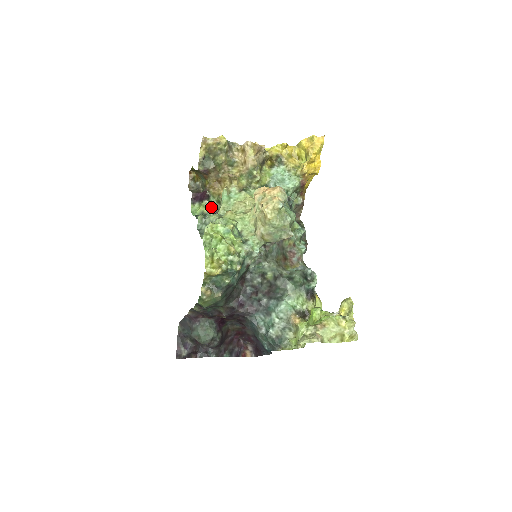
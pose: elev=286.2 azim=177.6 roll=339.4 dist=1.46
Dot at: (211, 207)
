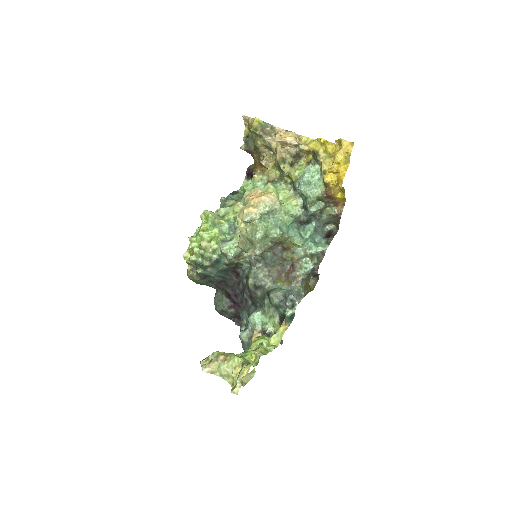
Dot at: occluded
